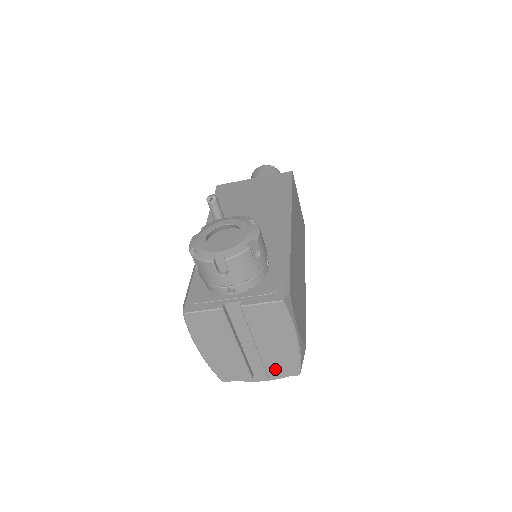
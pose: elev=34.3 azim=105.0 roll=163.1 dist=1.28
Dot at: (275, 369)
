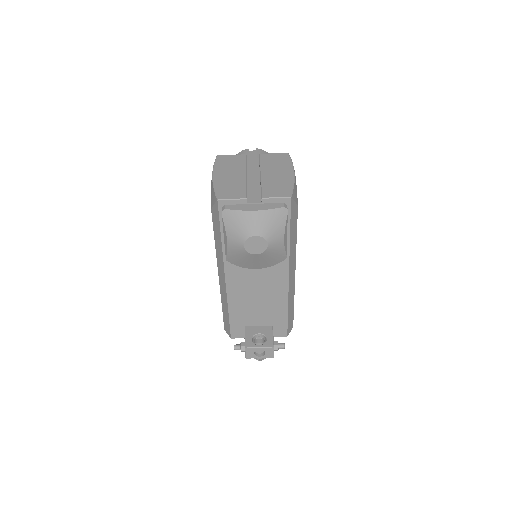
Dot at: (270, 191)
